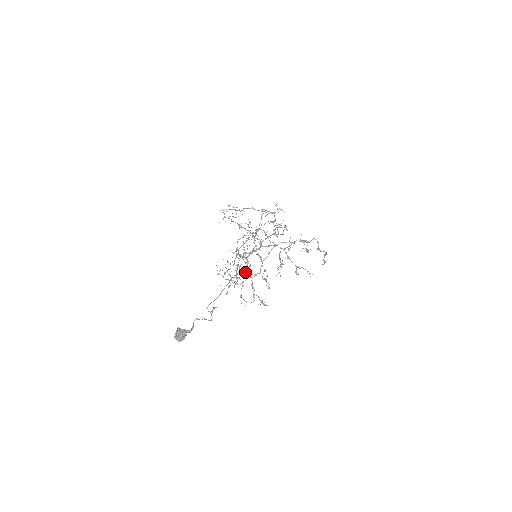
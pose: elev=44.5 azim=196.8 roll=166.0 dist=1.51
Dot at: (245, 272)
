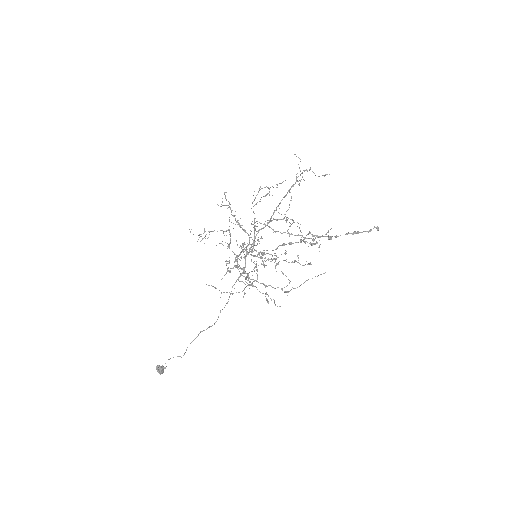
Dot at: (247, 276)
